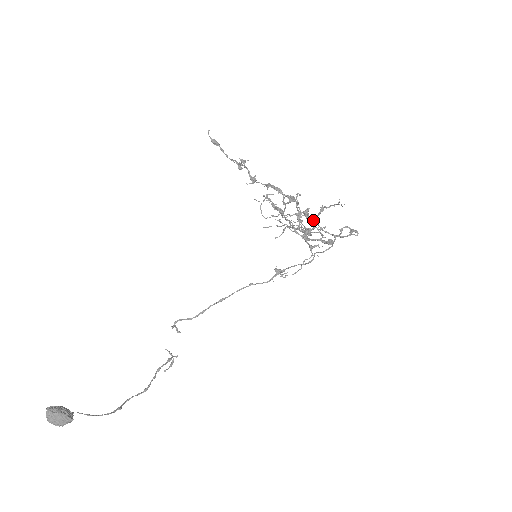
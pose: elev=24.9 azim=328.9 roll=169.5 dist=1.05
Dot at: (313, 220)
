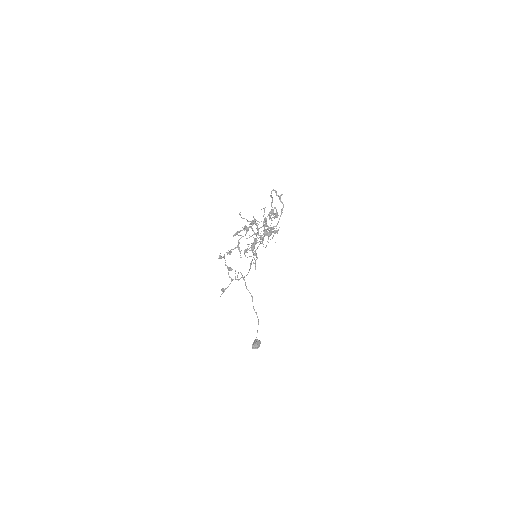
Dot at: occluded
